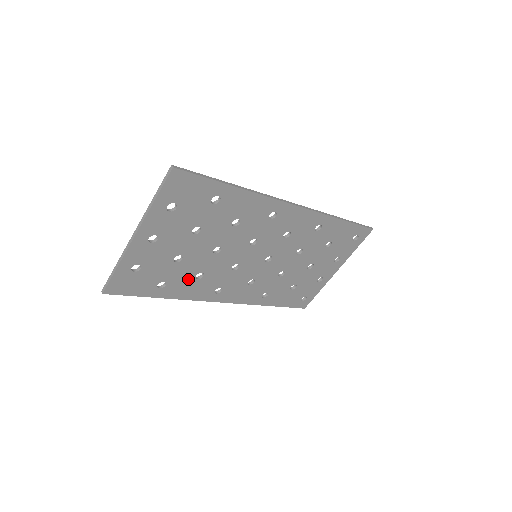
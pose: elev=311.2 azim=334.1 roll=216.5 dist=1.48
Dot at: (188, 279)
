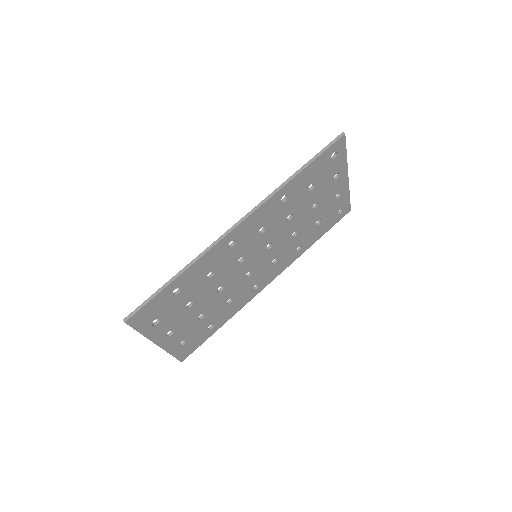
Dot at: (224, 309)
